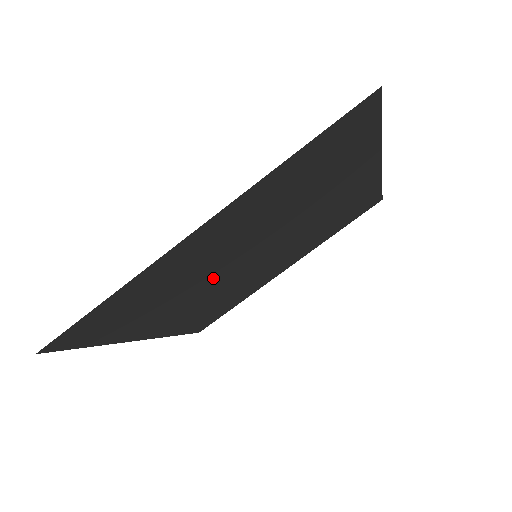
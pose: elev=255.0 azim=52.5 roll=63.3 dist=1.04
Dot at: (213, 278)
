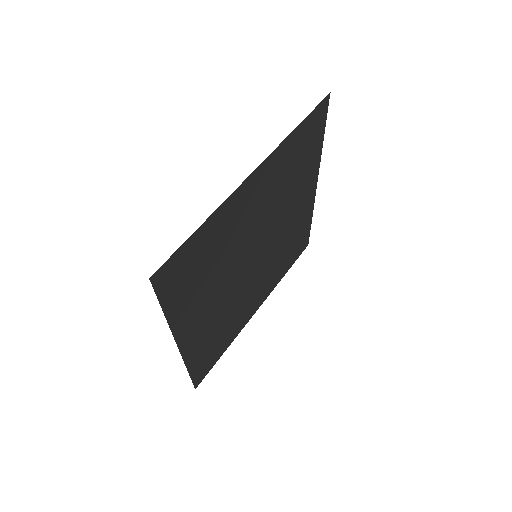
Dot at: (235, 267)
